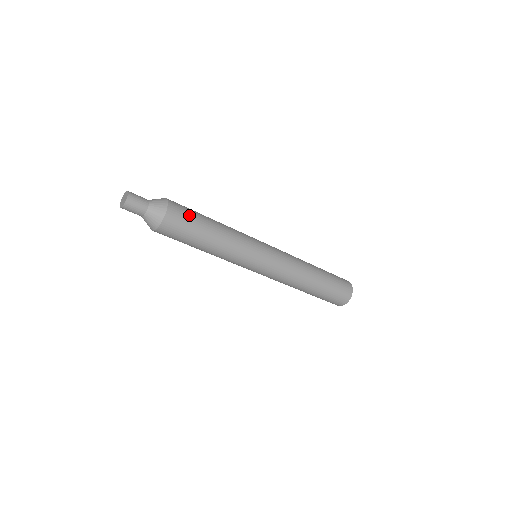
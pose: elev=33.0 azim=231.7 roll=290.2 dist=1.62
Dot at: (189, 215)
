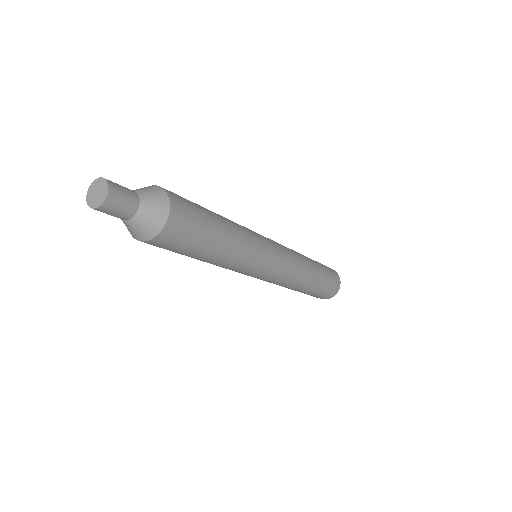
Dot at: (193, 234)
